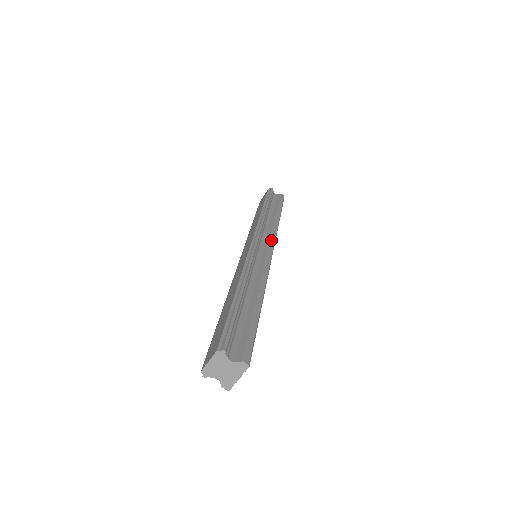
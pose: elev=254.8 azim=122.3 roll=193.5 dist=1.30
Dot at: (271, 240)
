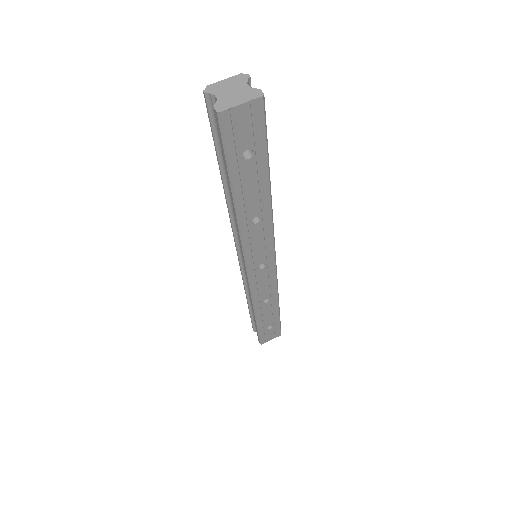
Dot at: occluded
